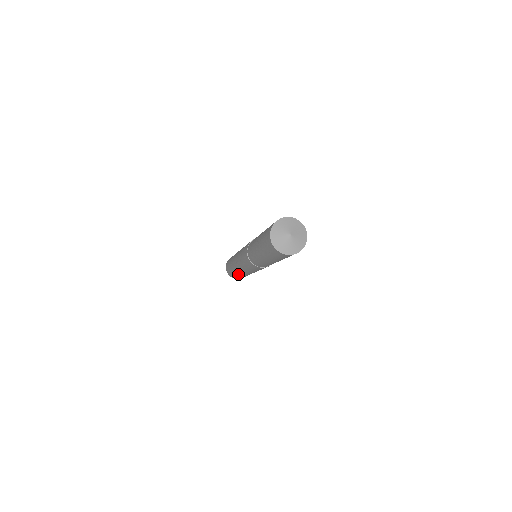
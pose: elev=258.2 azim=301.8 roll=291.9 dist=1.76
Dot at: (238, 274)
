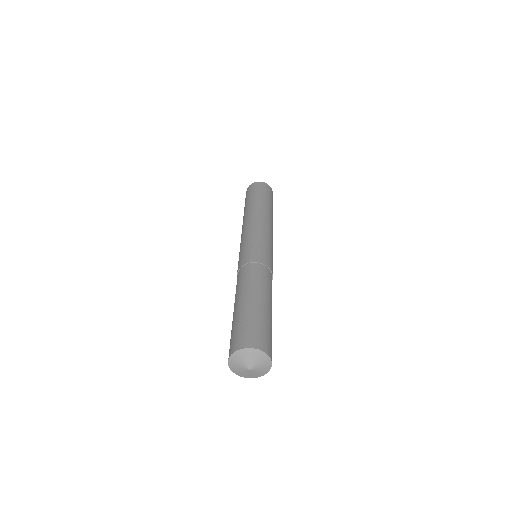
Dot at: occluded
